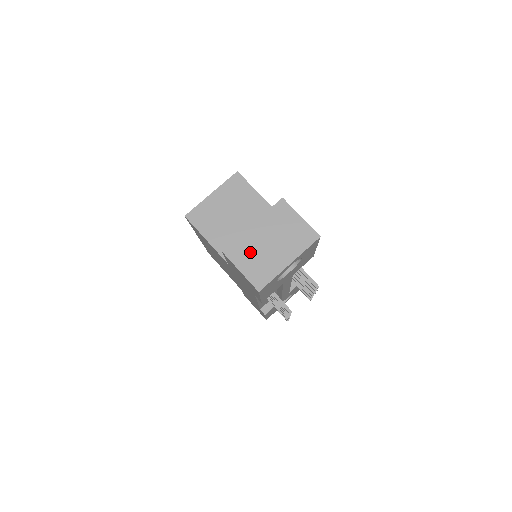
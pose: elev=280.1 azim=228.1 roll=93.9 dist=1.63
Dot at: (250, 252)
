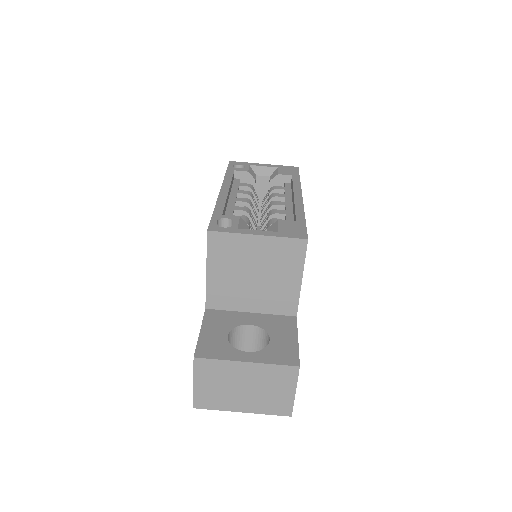
Dot at: (219, 379)
